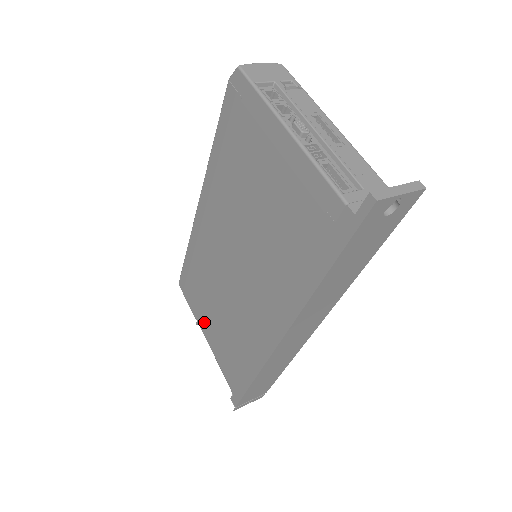
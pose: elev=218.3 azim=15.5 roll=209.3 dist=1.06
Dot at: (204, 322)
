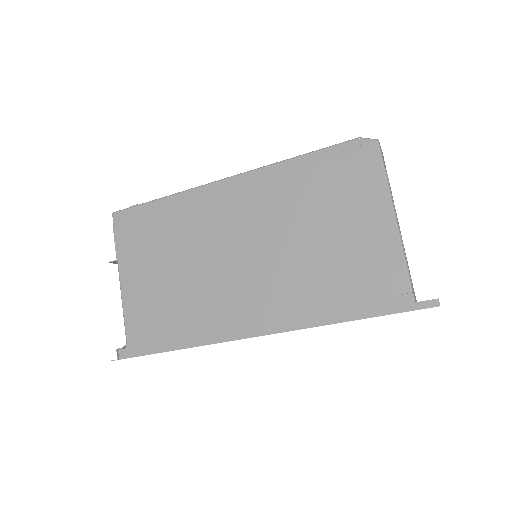
Dot at: (133, 268)
